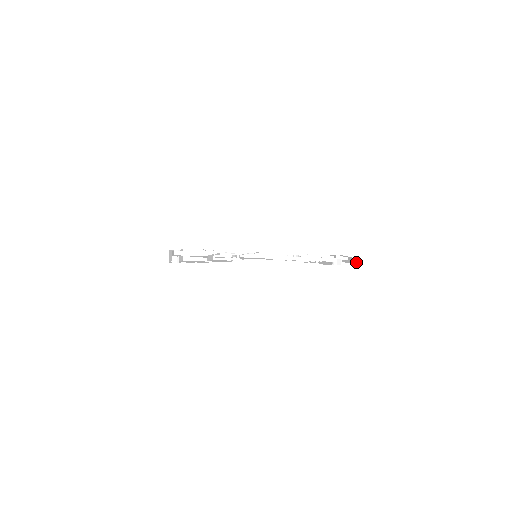
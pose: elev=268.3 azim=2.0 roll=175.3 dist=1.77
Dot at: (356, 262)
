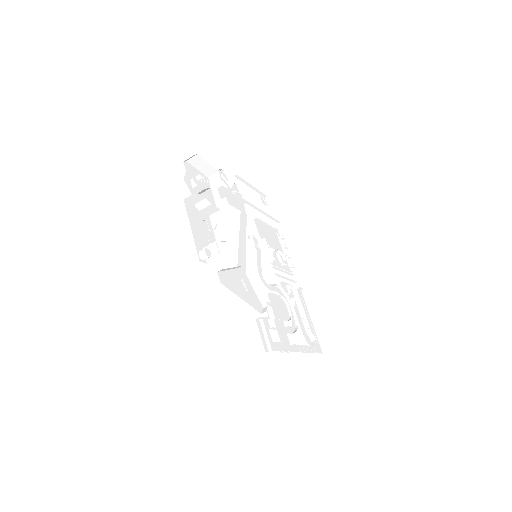
Dot at: (320, 344)
